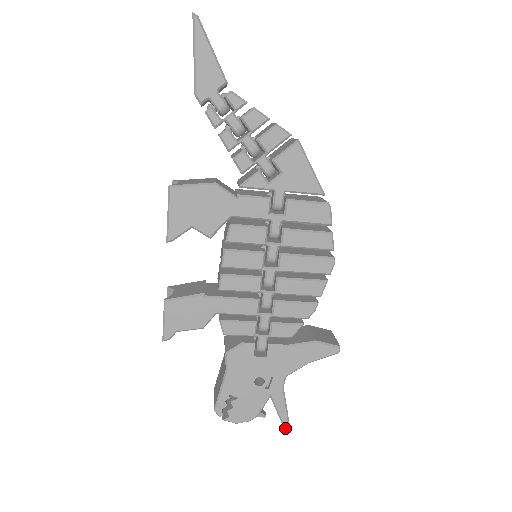
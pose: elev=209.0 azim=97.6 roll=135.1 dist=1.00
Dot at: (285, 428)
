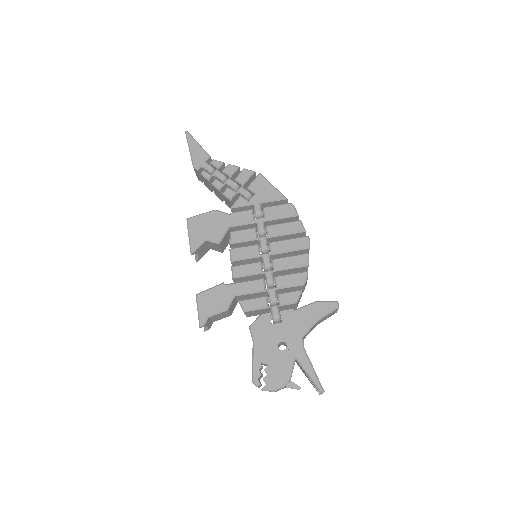
Dot at: (317, 387)
